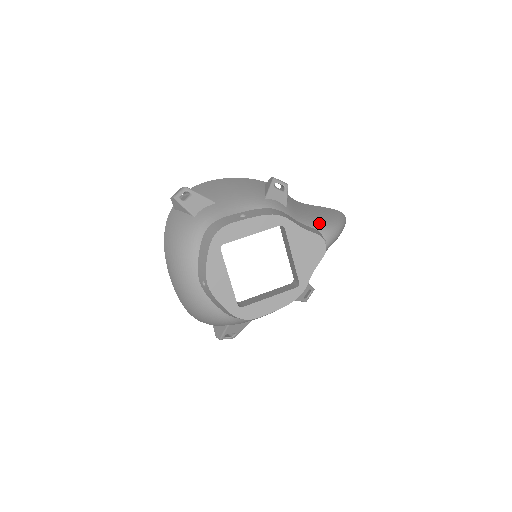
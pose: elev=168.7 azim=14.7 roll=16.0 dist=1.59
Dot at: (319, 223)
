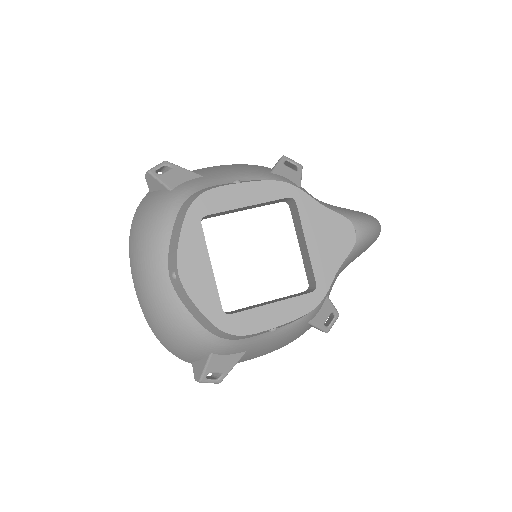
Dot at: (345, 212)
